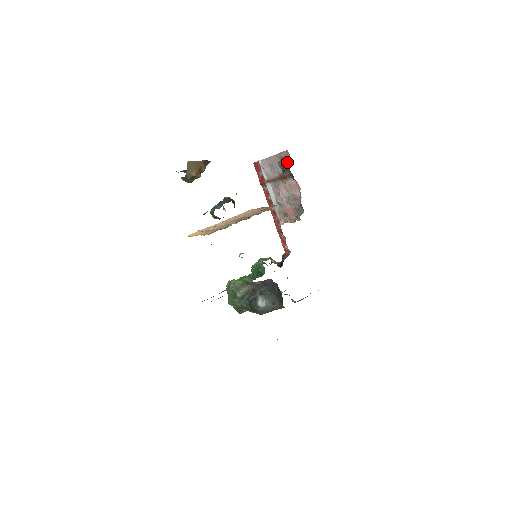
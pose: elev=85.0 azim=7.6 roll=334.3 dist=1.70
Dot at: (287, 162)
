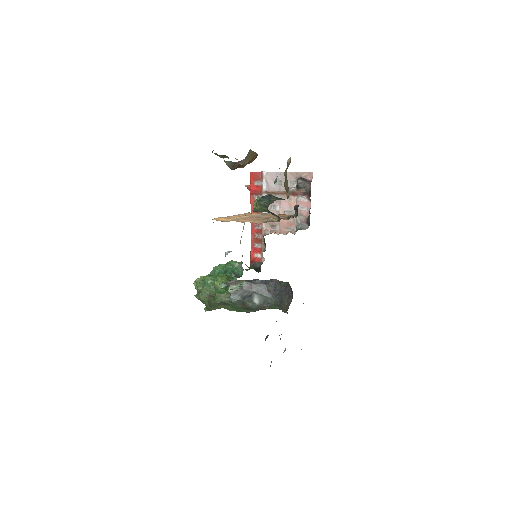
Dot at: (307, 182)
